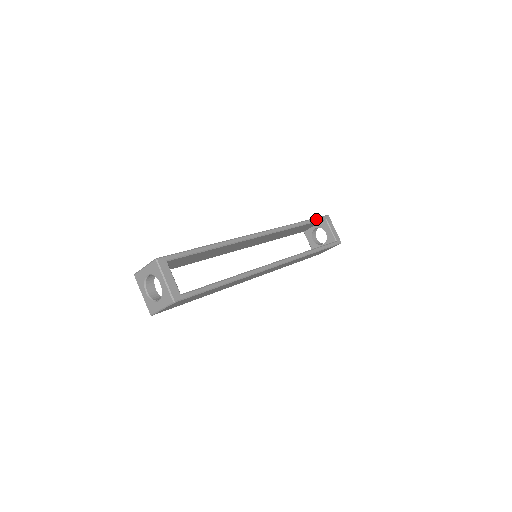
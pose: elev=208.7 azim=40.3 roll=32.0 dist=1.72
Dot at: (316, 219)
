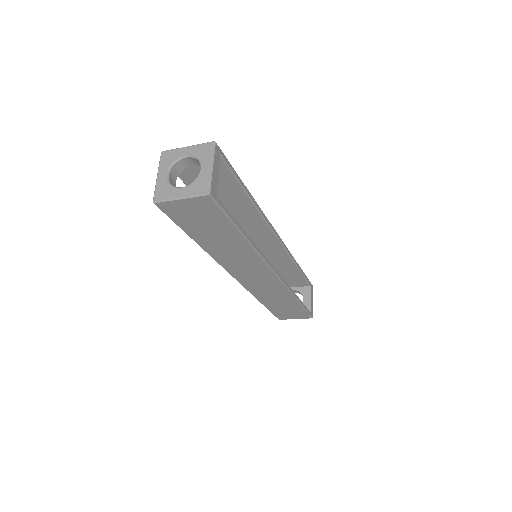
Dot at: (306, 277)
